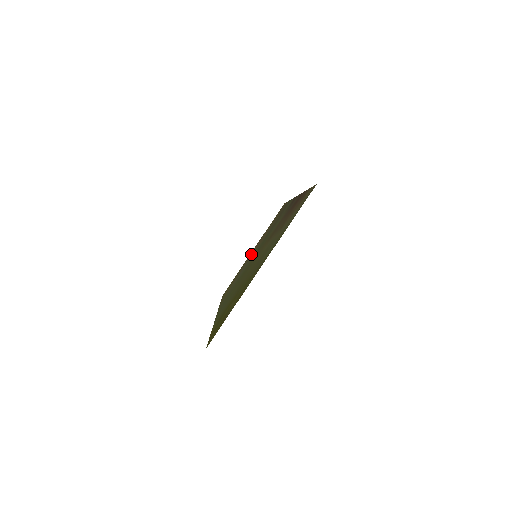
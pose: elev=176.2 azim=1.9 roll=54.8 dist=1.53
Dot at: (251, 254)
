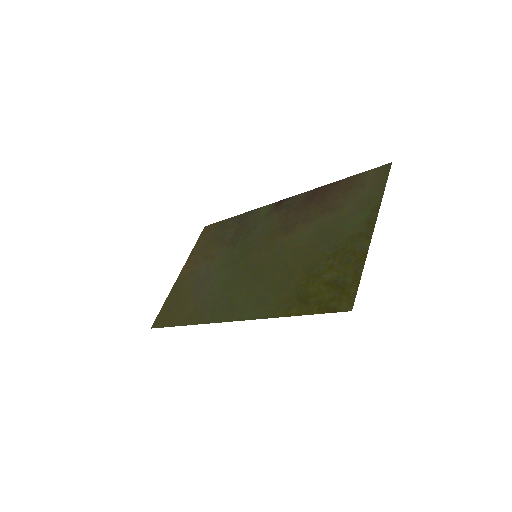
Dot at: (194, 273)
